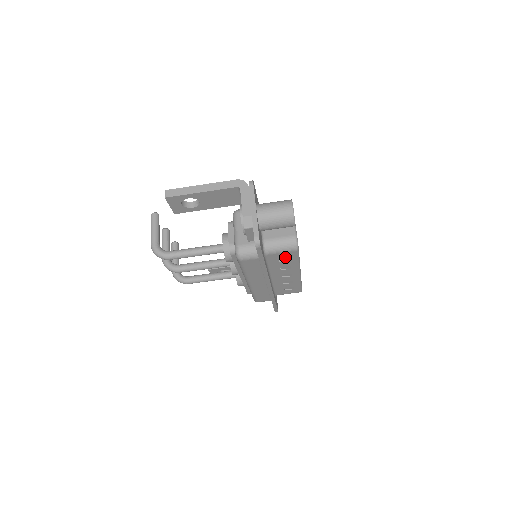
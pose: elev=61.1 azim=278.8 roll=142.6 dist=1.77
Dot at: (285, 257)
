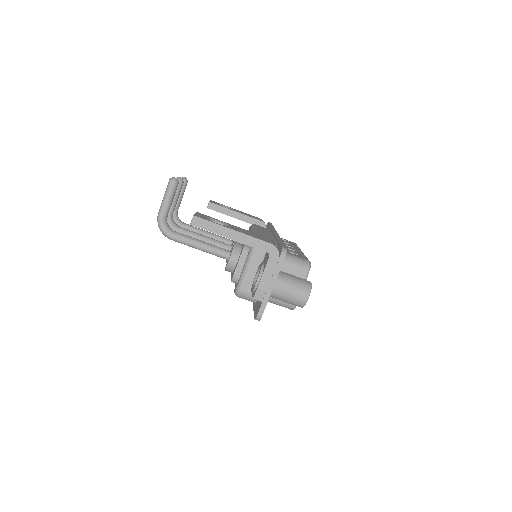
Dot at: occluded
